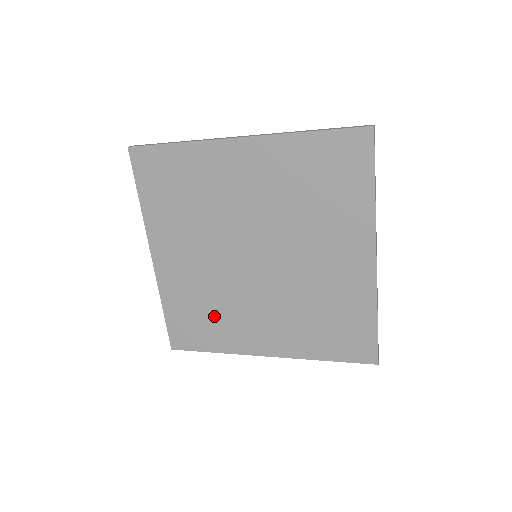
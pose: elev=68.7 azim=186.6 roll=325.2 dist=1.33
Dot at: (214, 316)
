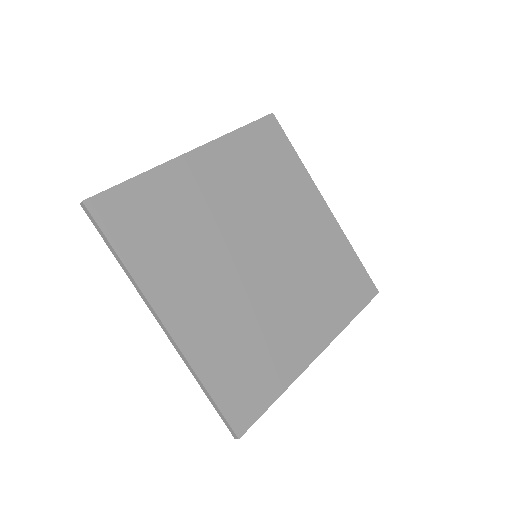
Dot at: (258, 349)
